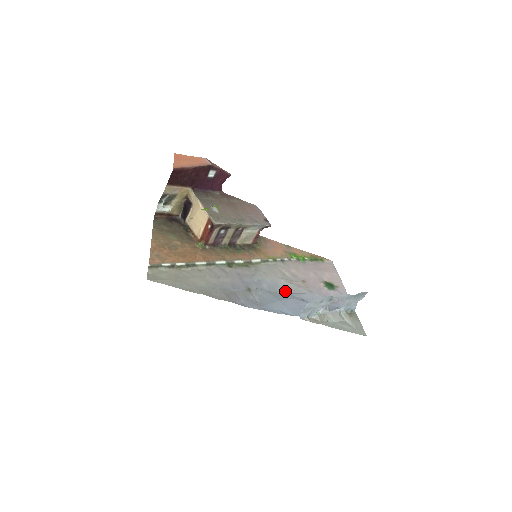
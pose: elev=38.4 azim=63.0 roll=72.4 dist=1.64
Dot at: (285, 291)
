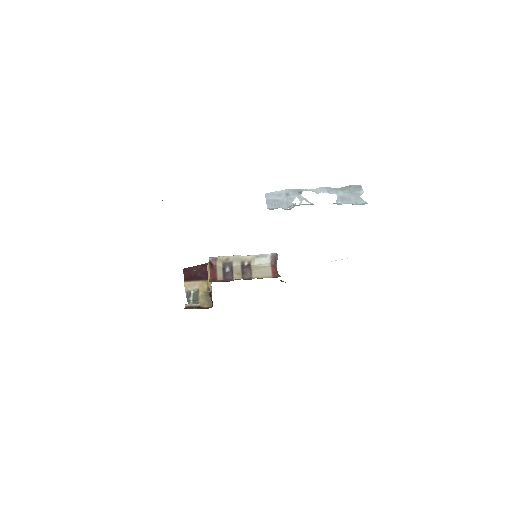
Dot at: occluded
